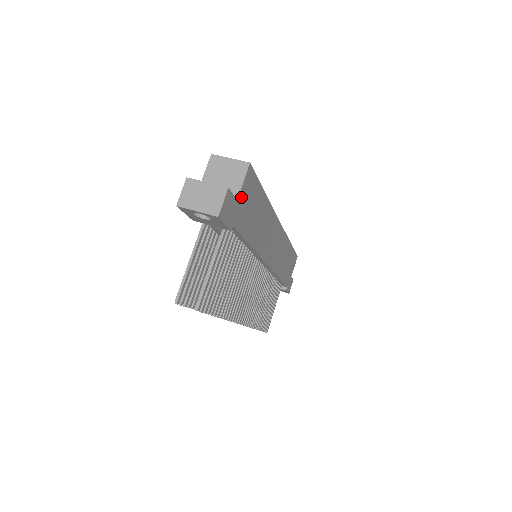
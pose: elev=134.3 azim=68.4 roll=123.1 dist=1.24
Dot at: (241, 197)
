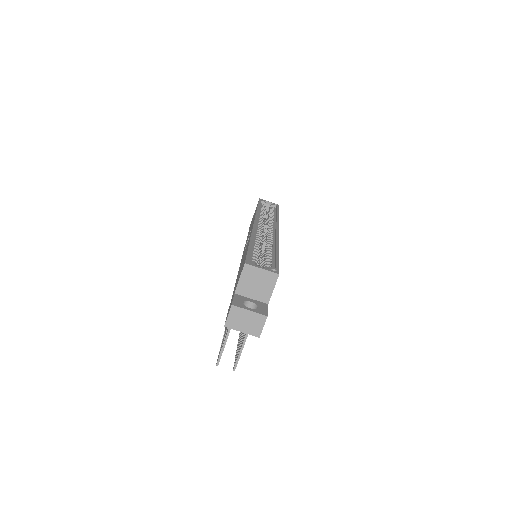
Dot at: (270, 296)
